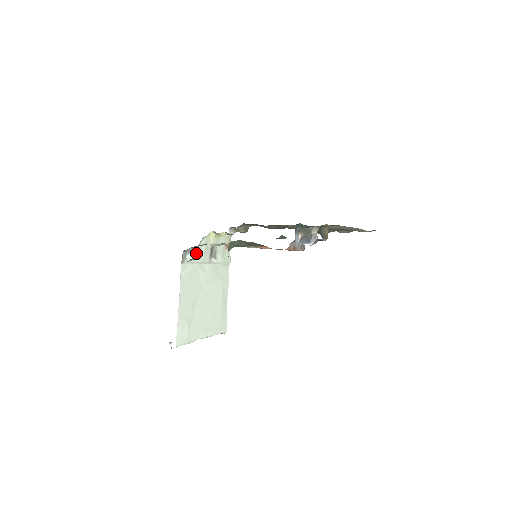
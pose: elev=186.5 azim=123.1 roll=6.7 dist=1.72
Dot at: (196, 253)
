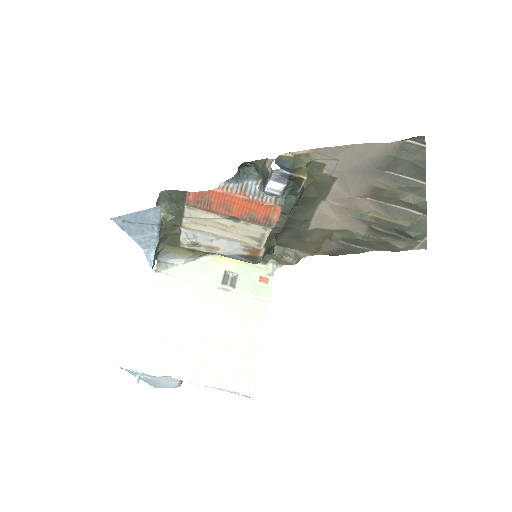
Dot at: (188, 269)
